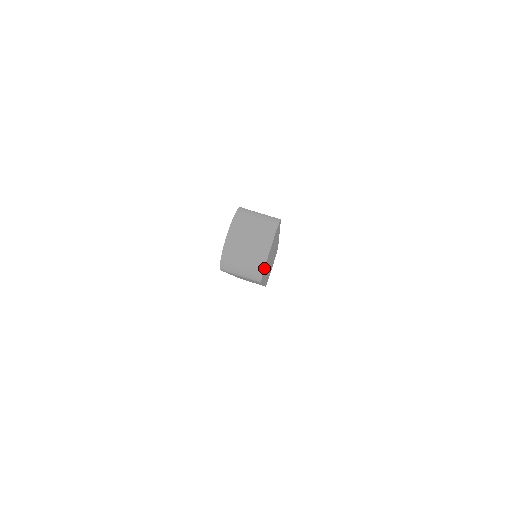
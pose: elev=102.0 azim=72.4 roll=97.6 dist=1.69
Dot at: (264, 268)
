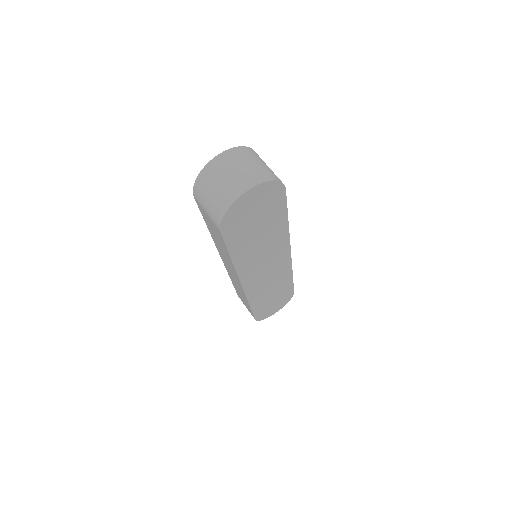
Dot at: (229, 207)
